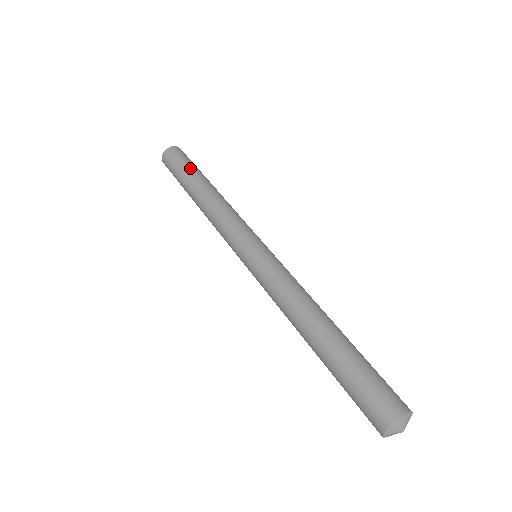
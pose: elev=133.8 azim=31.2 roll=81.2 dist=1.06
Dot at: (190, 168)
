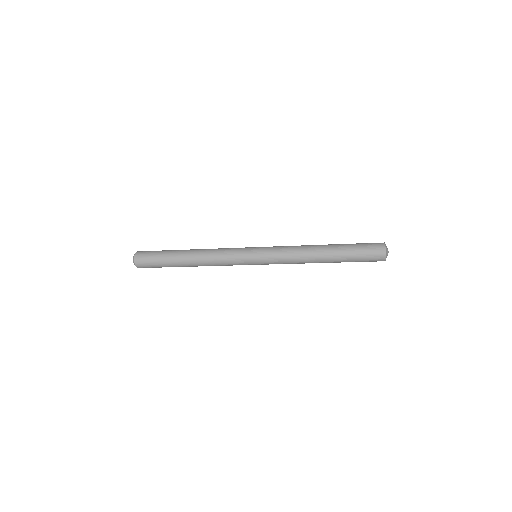
Dot at: occluded
